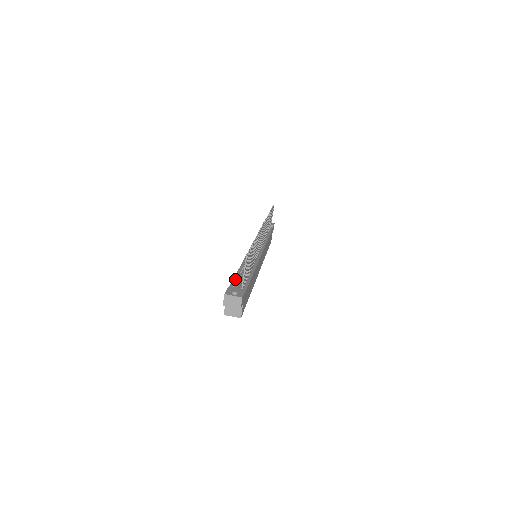
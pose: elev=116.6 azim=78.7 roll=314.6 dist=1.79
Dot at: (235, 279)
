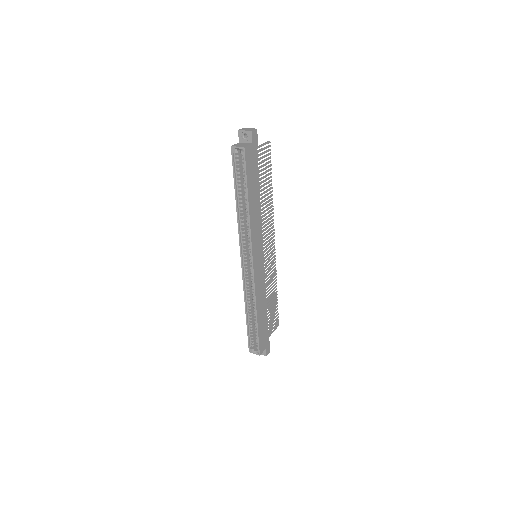
Dot at: occluded
